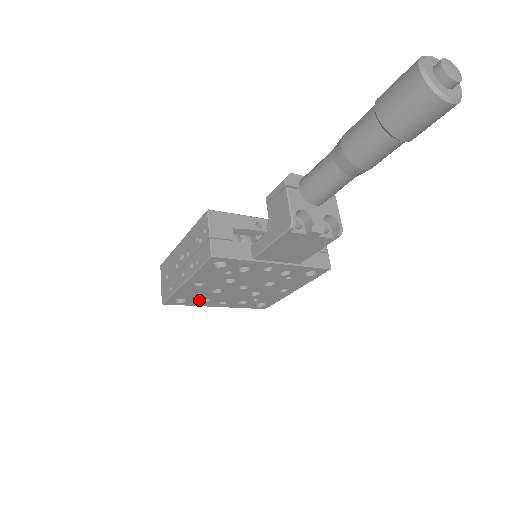
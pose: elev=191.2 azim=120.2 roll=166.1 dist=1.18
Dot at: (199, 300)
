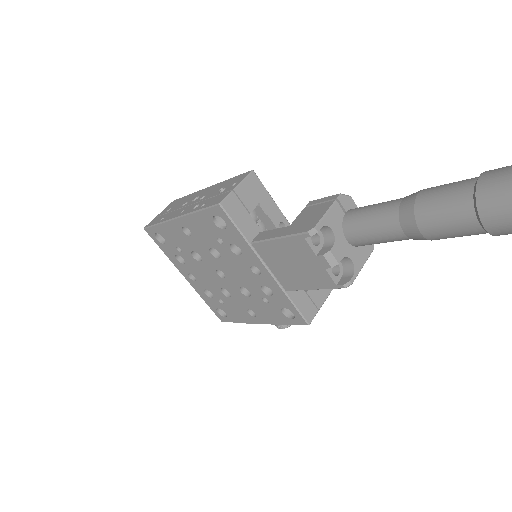
Dot at: (176, 254)
